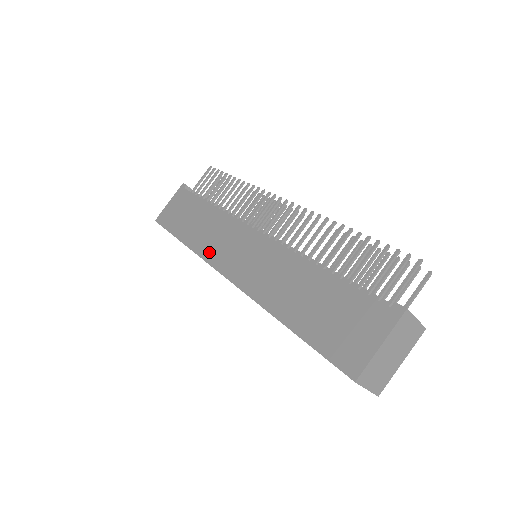
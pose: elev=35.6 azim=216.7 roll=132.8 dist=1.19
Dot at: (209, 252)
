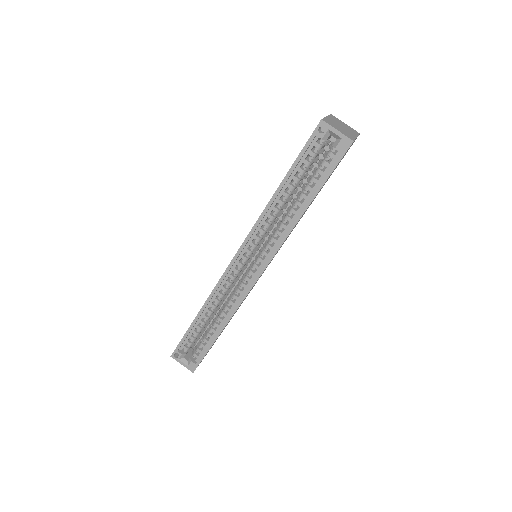
Dot at: occluded
